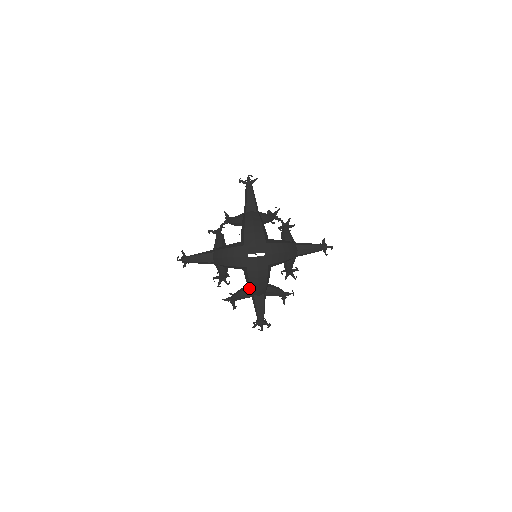
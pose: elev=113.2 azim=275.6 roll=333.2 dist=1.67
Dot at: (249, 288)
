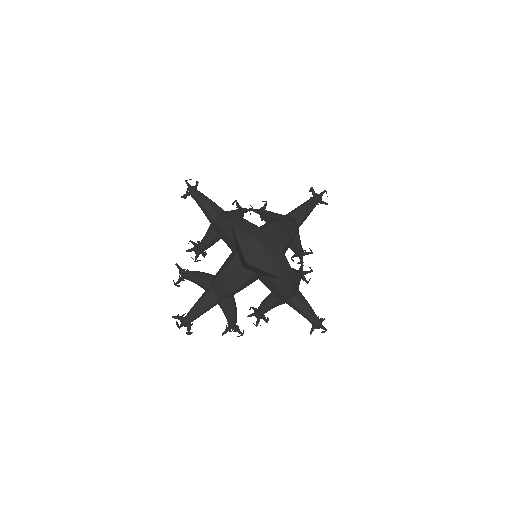
Dot at: (216, 276)
